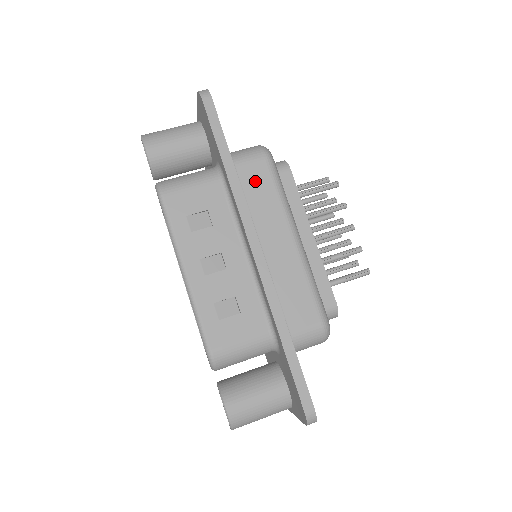
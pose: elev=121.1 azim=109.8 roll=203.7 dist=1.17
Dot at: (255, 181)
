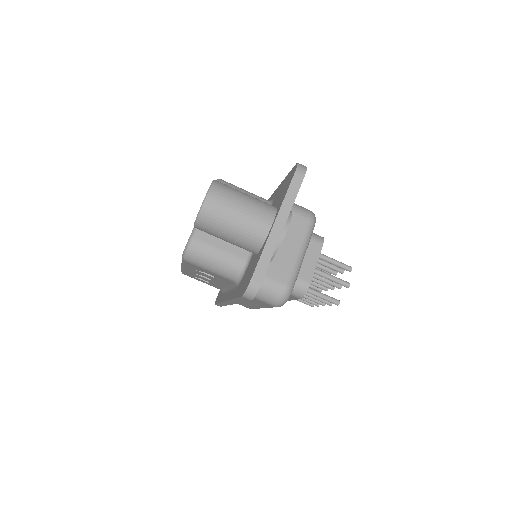
Dot at: (256, 301)
